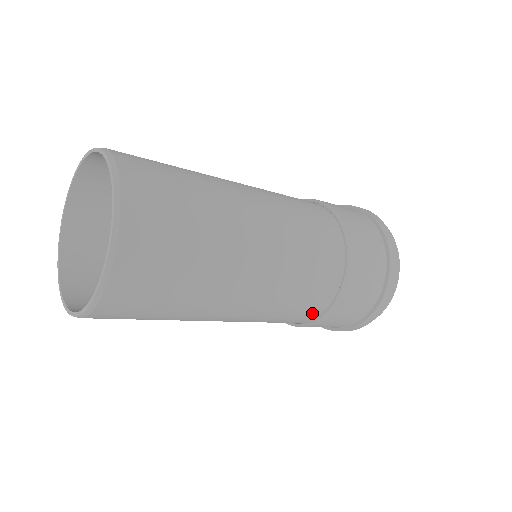
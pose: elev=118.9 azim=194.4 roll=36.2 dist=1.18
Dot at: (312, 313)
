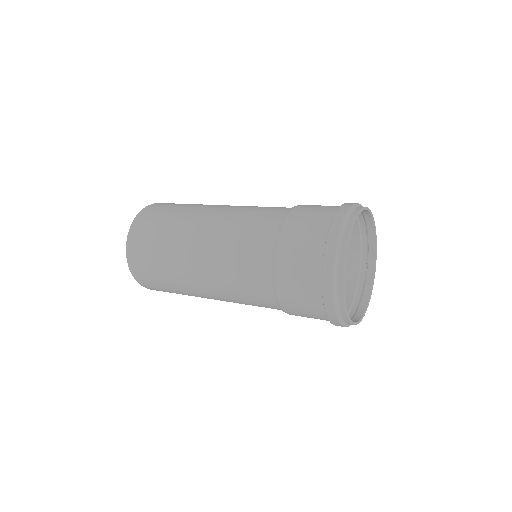
Dot at: (263, 261)
